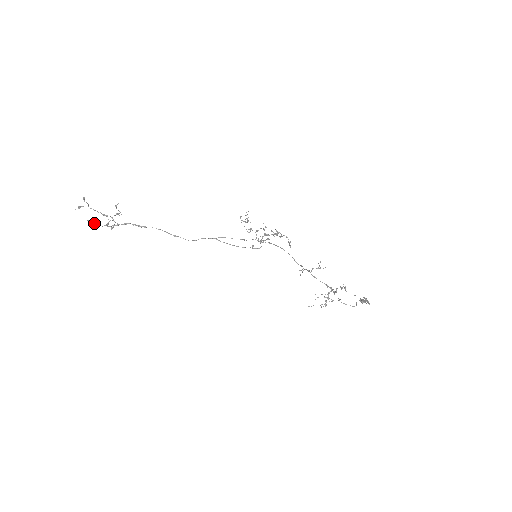
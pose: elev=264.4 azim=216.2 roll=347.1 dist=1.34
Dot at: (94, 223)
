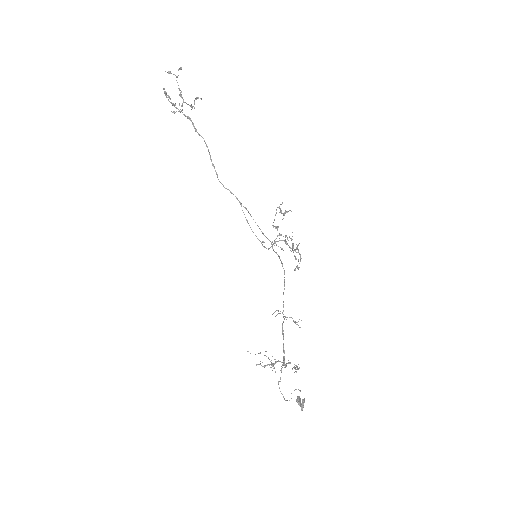
Dot at: (166, 94)
